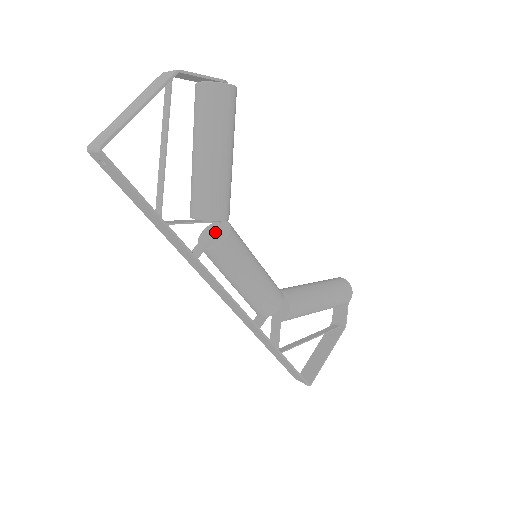
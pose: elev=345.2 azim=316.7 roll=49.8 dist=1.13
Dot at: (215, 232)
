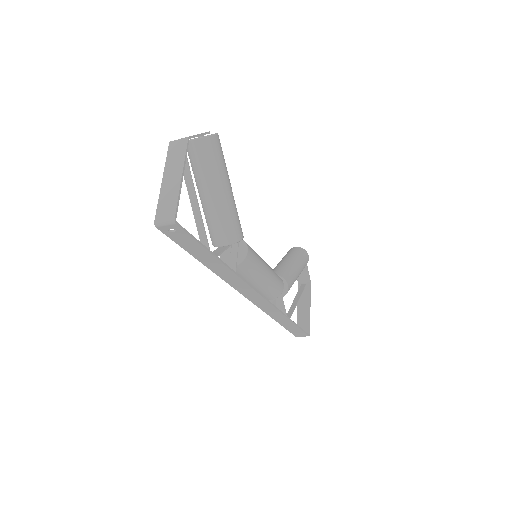
Dot at: (235, 250)
